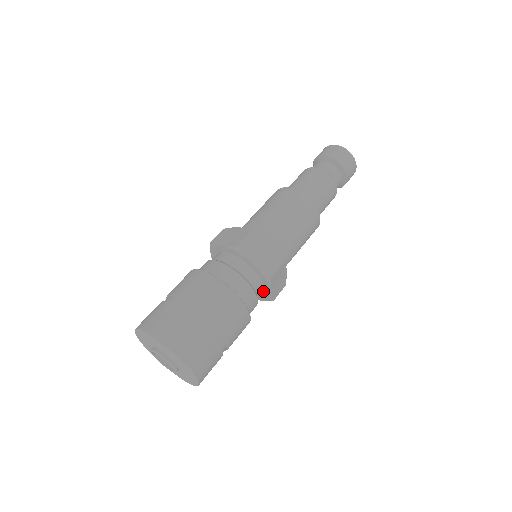
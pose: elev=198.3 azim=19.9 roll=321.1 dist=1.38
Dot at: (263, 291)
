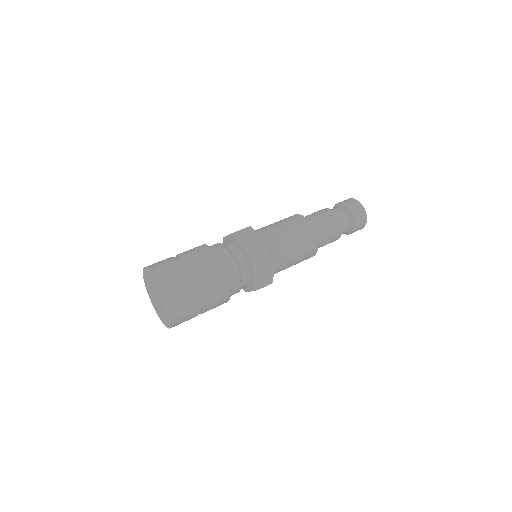
Dot at: (249, 276)
